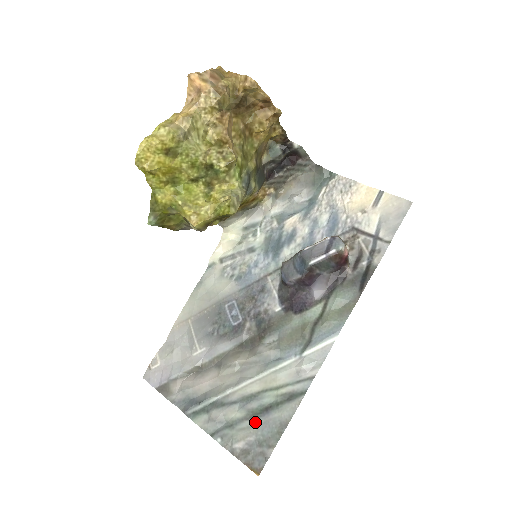
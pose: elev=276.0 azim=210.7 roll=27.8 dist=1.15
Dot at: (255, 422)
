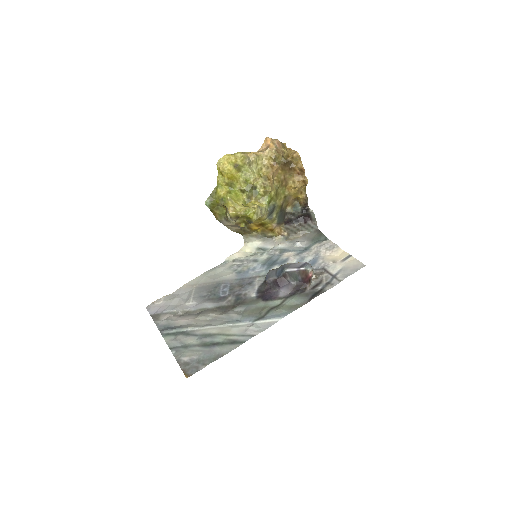
Dot at: (203, 349)
